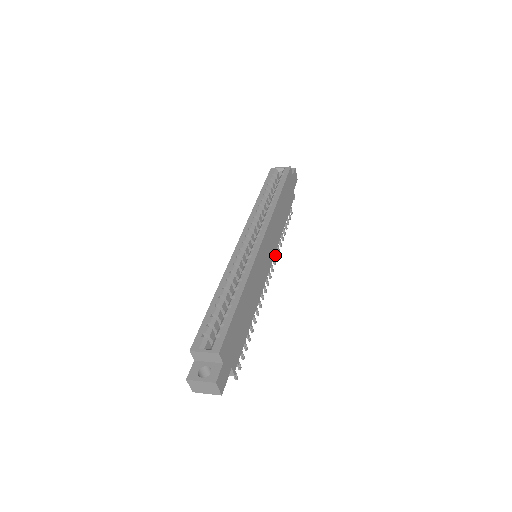
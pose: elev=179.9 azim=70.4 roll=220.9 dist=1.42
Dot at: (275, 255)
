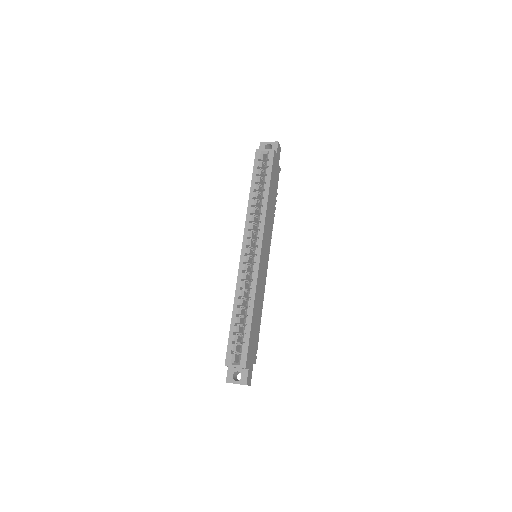
Dot at: occluded
